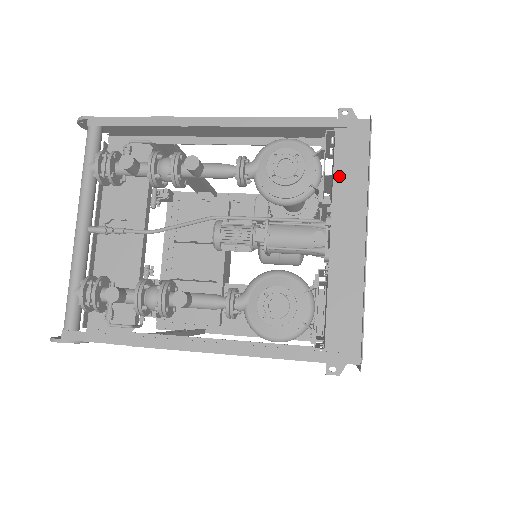
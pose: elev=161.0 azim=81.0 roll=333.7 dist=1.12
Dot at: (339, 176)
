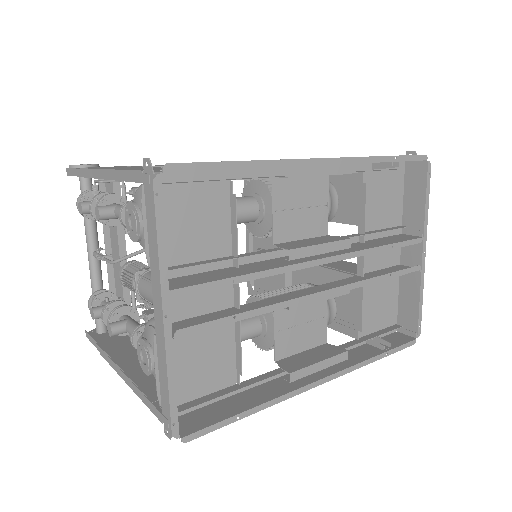
Dot at: (151, 241)
